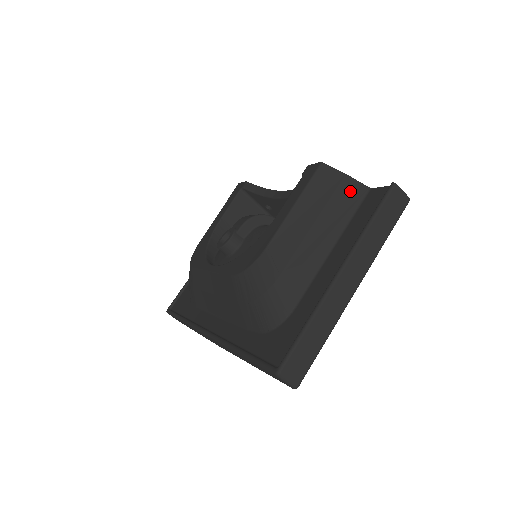
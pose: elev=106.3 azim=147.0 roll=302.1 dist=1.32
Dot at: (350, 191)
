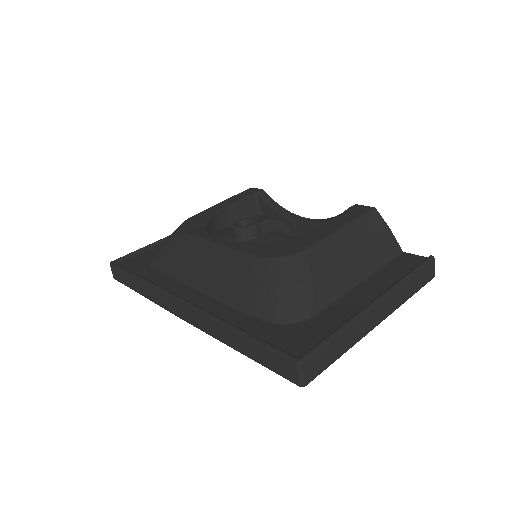
Dot at: (389, 244)
